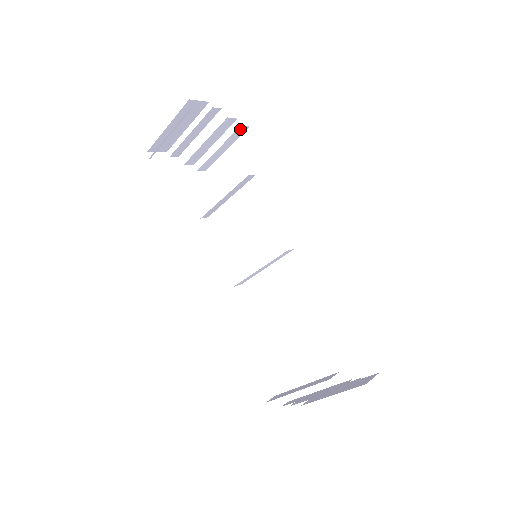
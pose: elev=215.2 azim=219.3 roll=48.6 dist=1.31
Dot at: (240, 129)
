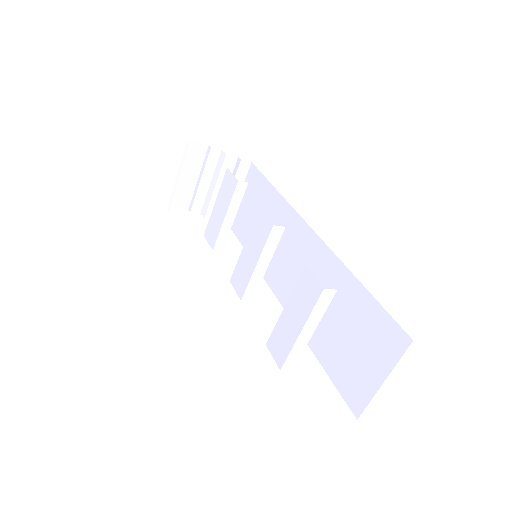
Dot at: (242, 165)
